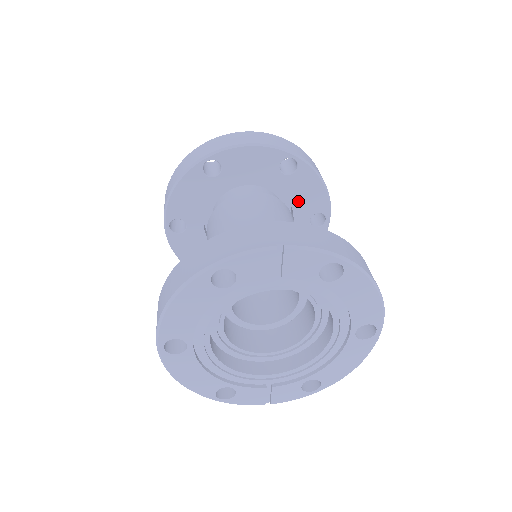
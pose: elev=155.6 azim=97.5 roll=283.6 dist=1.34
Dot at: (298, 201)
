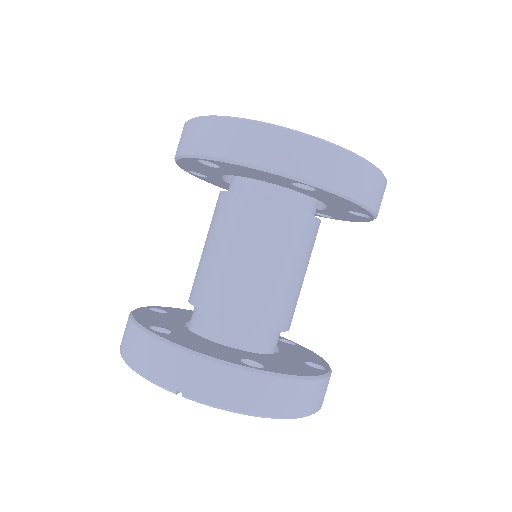
Dot at: (328, 201)
